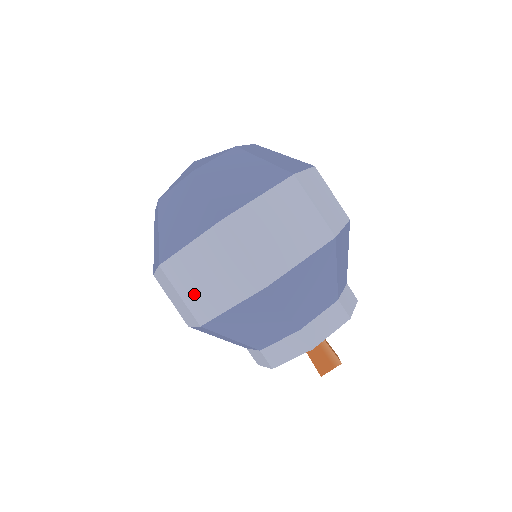
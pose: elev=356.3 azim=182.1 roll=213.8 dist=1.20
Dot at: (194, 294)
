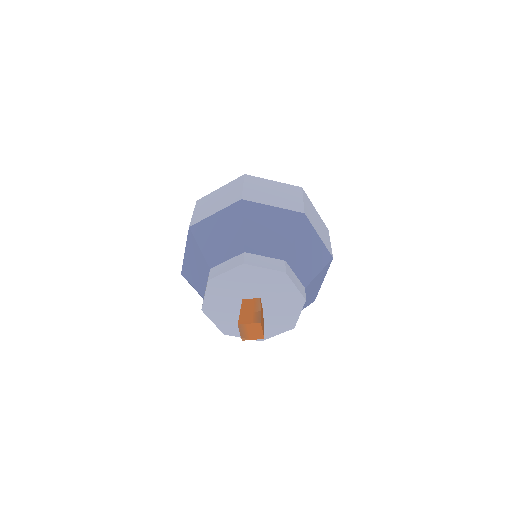
Dot at: (201, 211)
